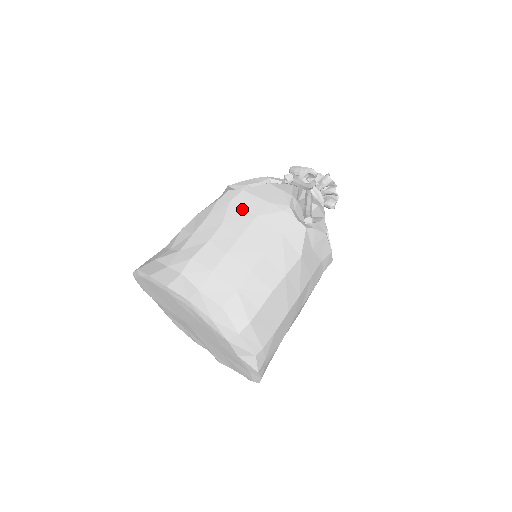
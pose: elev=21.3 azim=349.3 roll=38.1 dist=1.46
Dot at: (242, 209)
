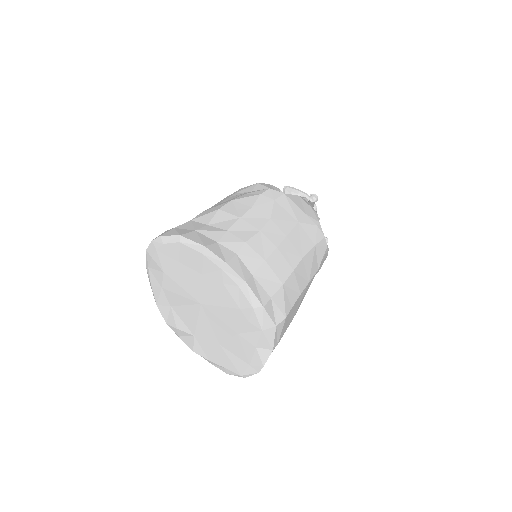
Dot at: (286, 211)
